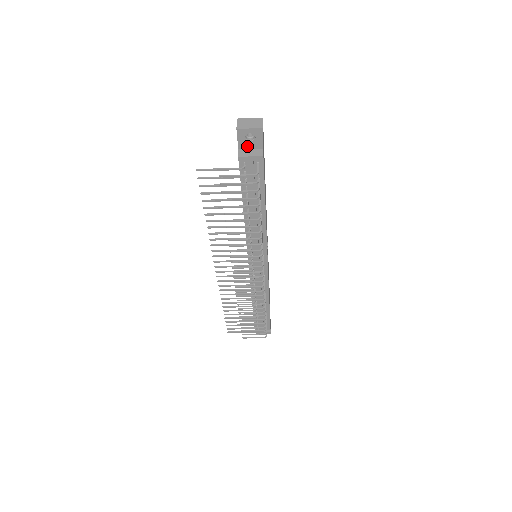
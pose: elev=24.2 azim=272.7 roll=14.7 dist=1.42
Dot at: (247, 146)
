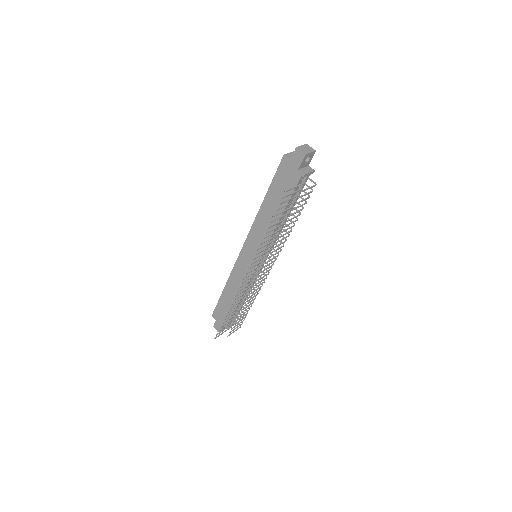
Dot at: (303, 166)
